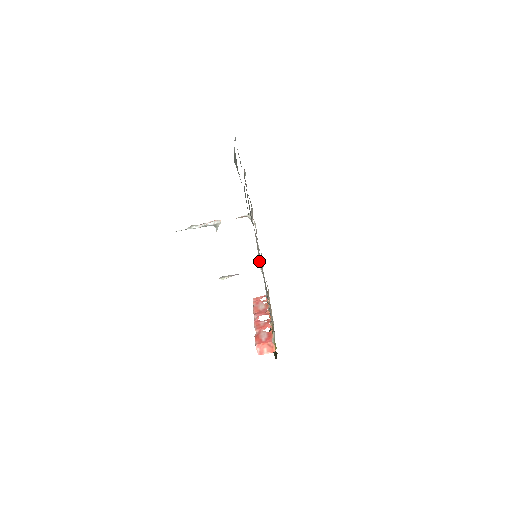
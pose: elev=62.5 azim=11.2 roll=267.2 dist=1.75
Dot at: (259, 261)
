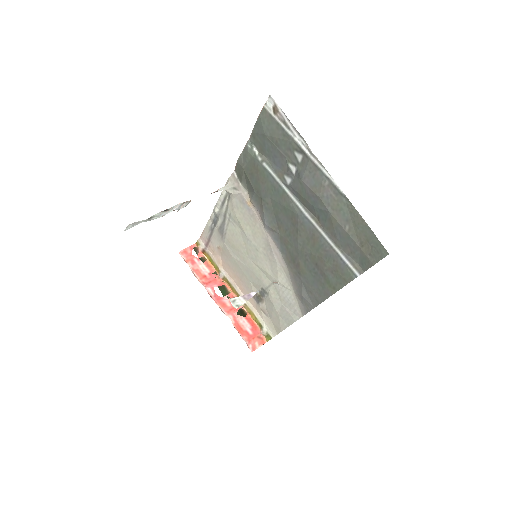
Dot at: (308, 298)
